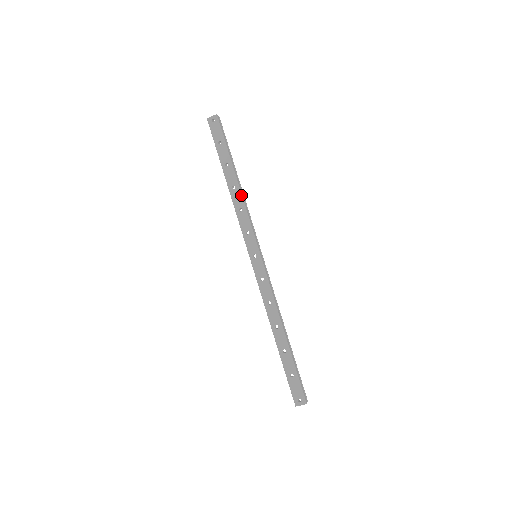
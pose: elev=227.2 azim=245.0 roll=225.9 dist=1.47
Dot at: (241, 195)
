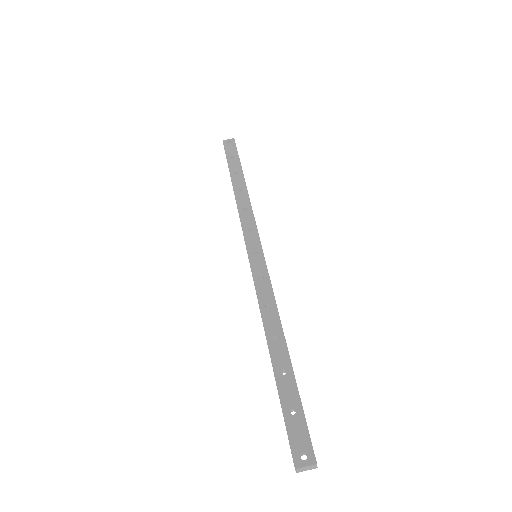
Dot at: (248, 197)
